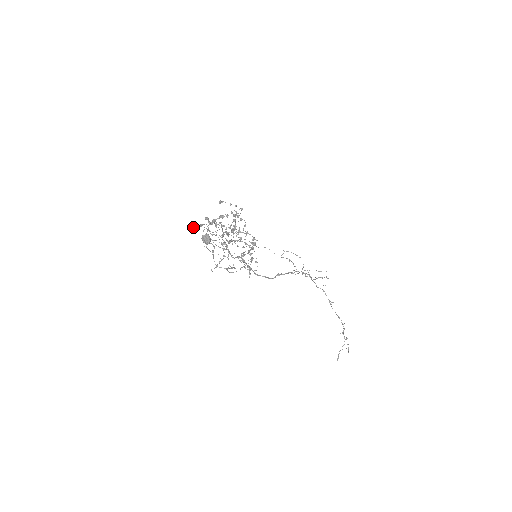
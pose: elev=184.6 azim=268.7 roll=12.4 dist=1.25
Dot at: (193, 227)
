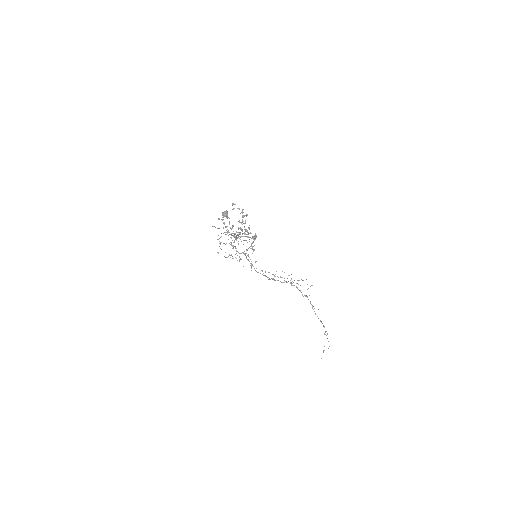
Dot at: occluded
